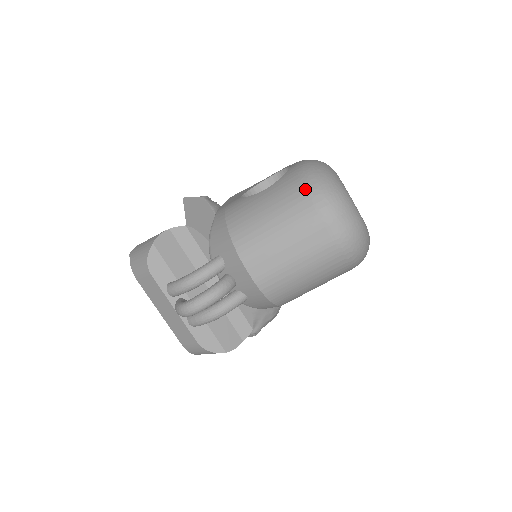
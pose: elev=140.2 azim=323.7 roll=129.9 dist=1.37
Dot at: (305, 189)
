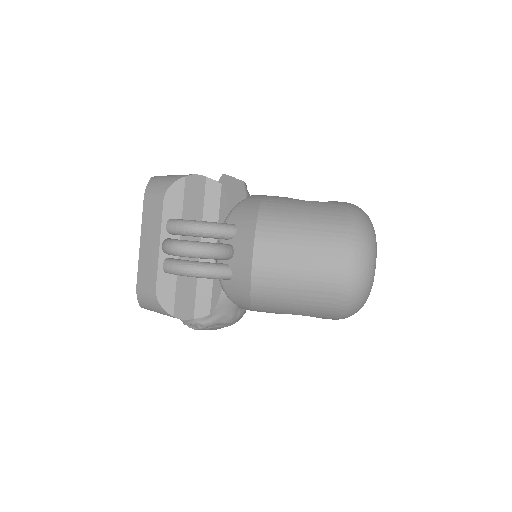
Dot at: (347, 218)
